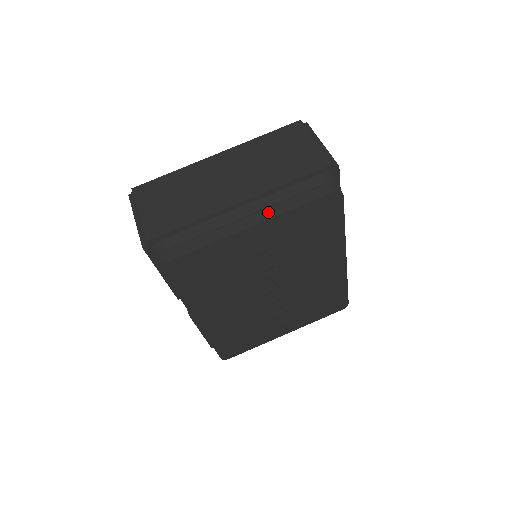
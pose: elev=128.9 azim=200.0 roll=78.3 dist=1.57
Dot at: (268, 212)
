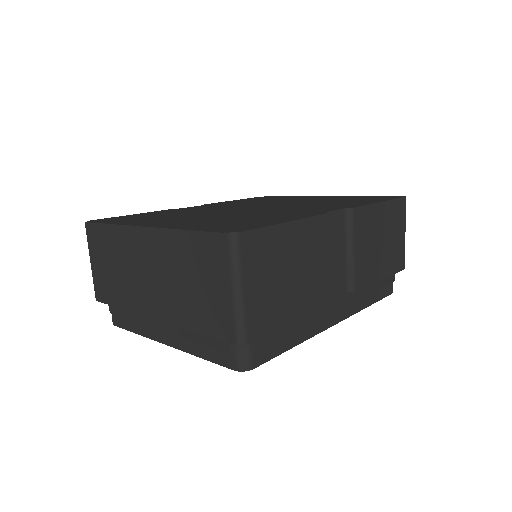
Dot at: (178, 341)
